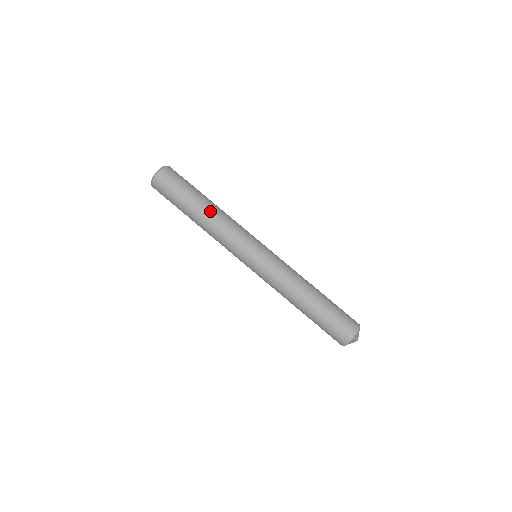
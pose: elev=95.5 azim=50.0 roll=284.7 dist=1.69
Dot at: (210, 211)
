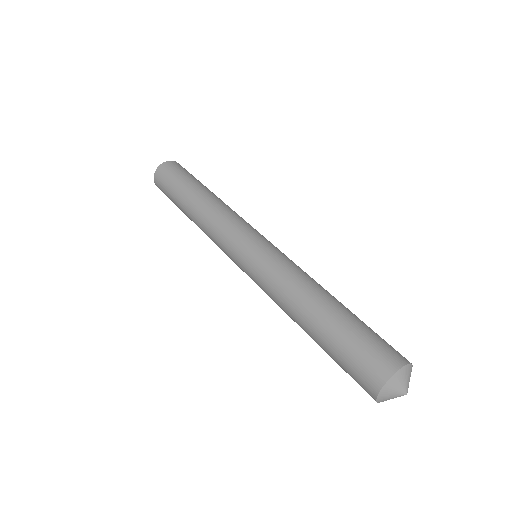
Dot at: (203, 200)
